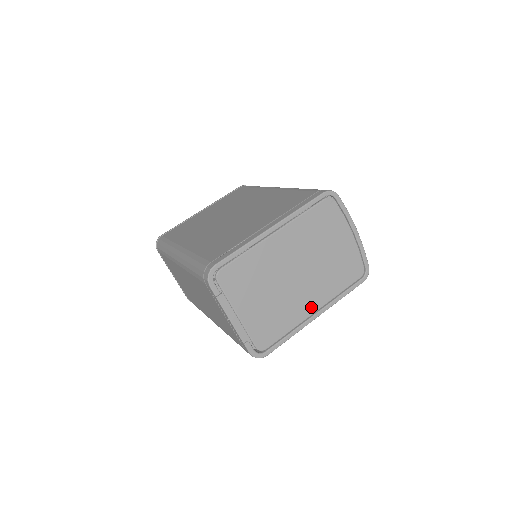
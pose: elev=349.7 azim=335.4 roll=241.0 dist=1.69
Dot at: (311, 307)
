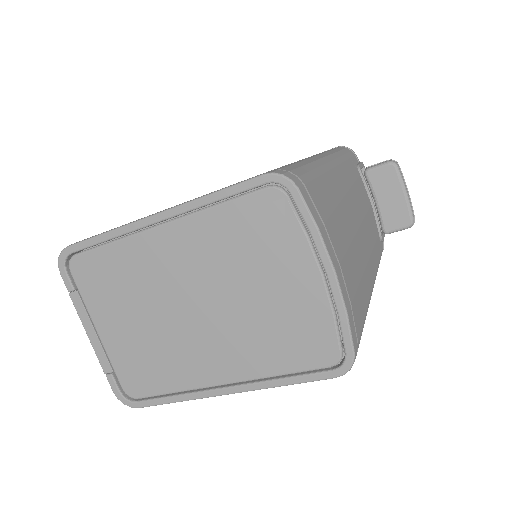
Dot at: (216, 373)
